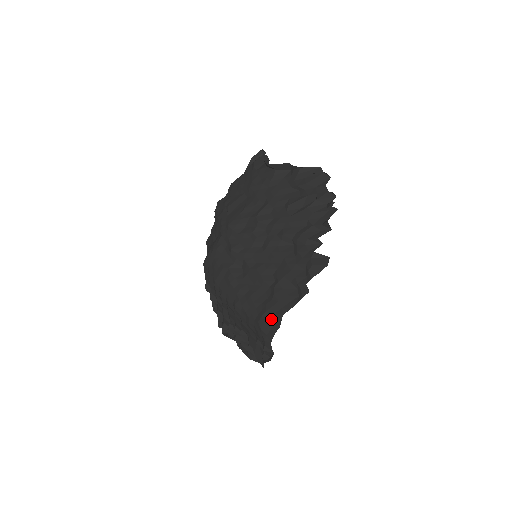
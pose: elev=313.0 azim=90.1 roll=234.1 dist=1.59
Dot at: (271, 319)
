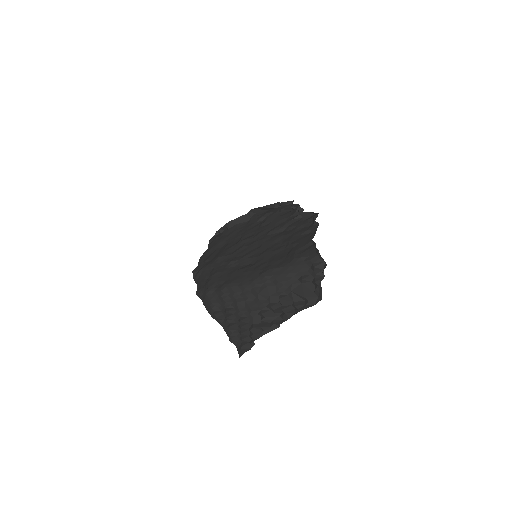
Dot at: (304, 250)
